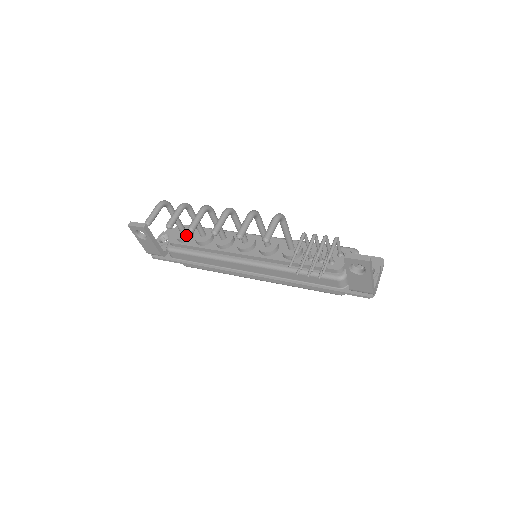
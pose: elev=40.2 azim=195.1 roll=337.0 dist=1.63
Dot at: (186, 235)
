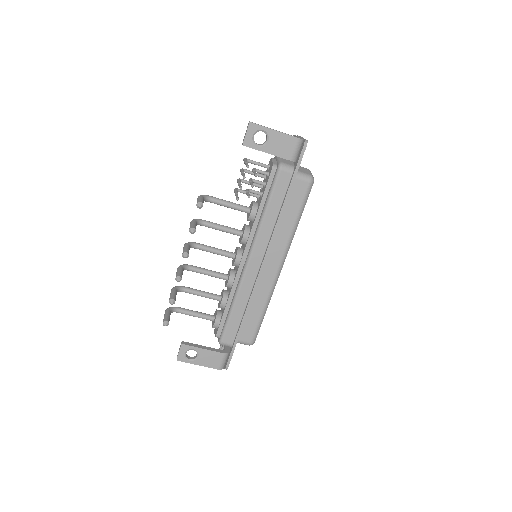
Dot at: (215, 316)
